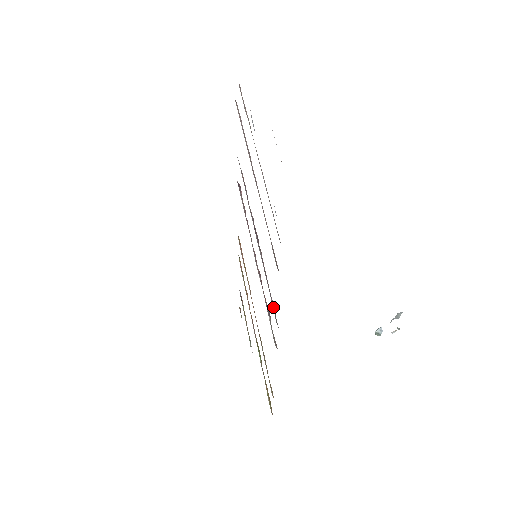
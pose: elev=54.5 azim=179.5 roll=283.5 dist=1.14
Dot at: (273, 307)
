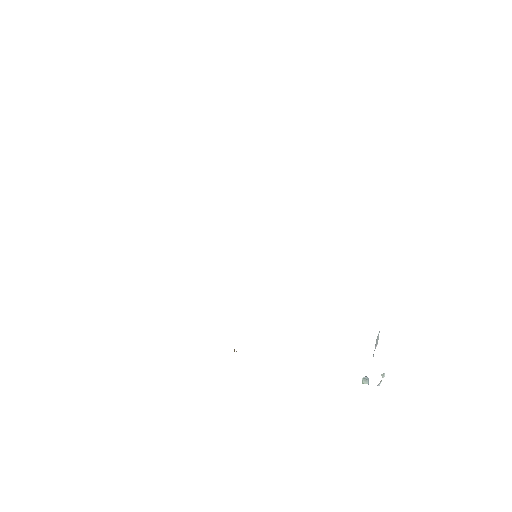
Dot at: occluded
